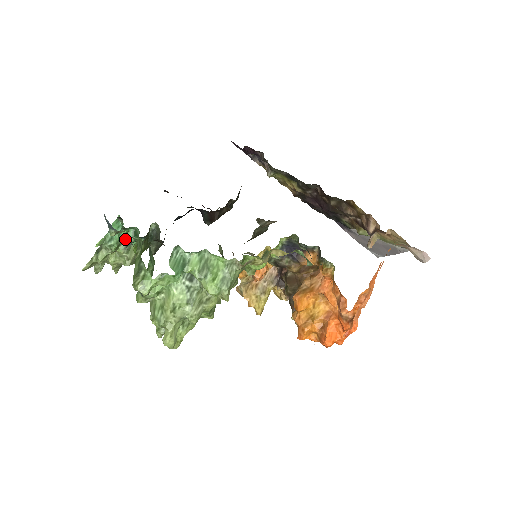
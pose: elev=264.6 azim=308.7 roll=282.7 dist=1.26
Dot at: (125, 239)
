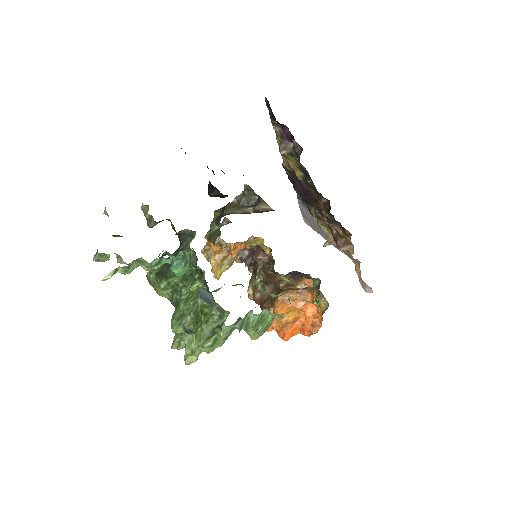
Dot at: (181, 273)
